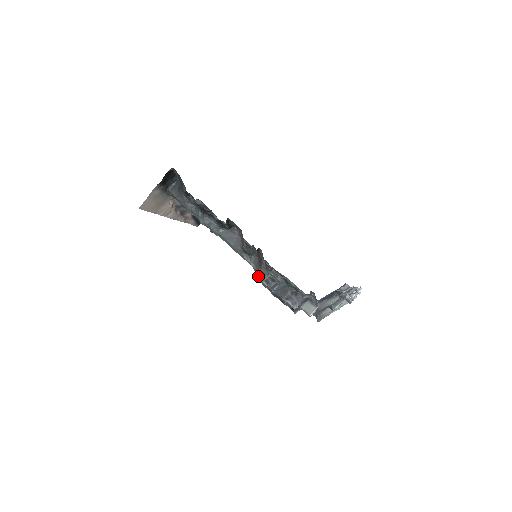
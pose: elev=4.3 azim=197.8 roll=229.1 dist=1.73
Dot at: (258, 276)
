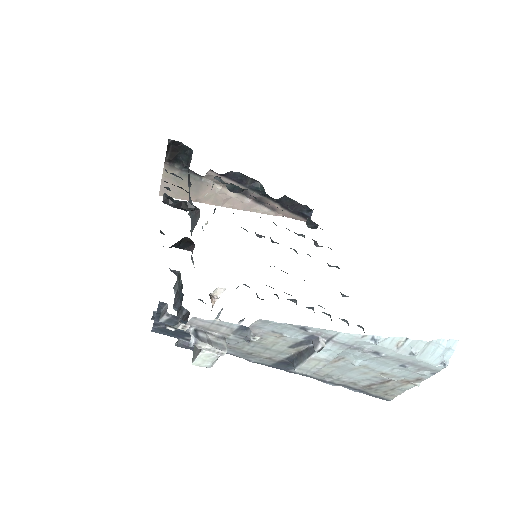
Dot at: occluded
